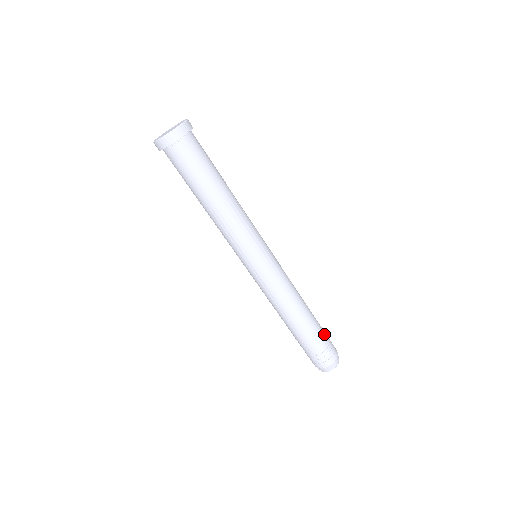
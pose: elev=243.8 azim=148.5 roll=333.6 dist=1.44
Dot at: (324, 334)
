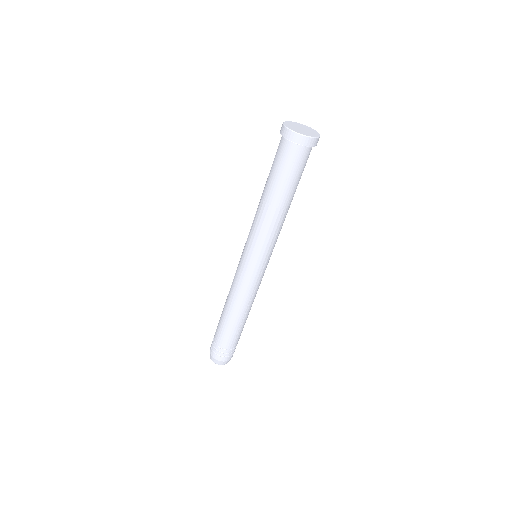
Dot at: occluded
